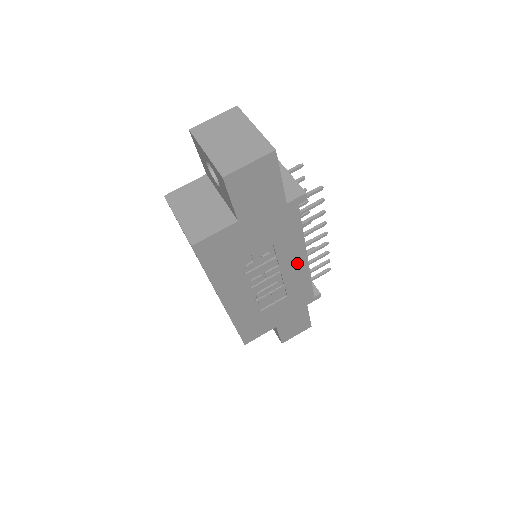
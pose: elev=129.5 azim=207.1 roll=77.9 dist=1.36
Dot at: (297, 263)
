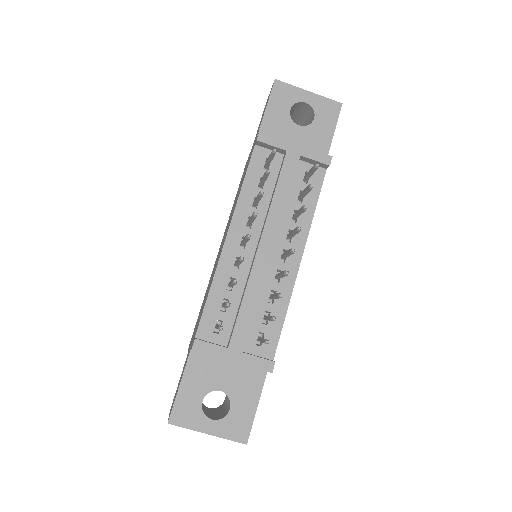
Dot at: occluded
